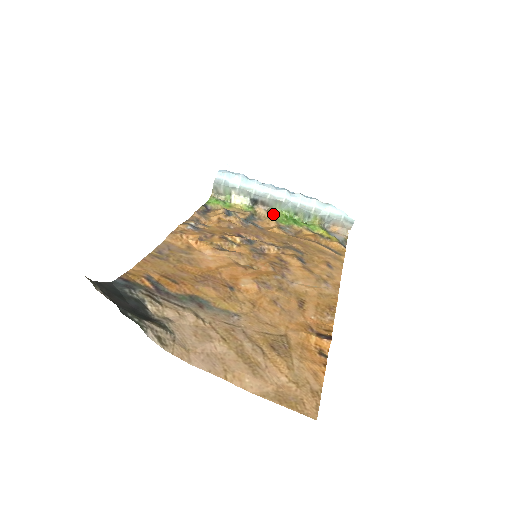
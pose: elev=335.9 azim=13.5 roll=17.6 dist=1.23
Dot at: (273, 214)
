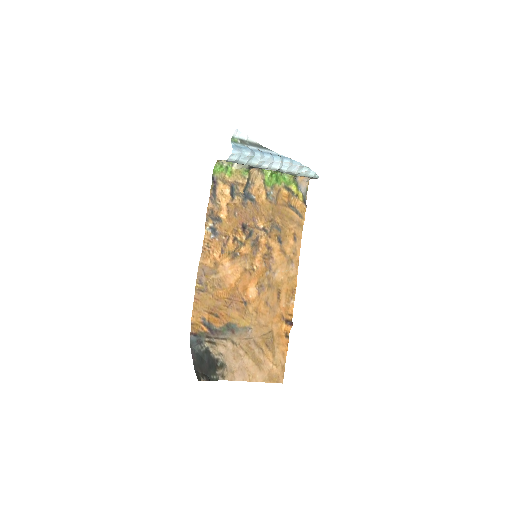
Dot at: (262, 172)
